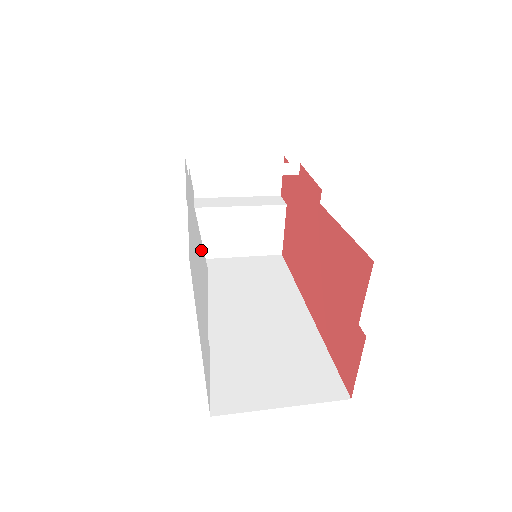
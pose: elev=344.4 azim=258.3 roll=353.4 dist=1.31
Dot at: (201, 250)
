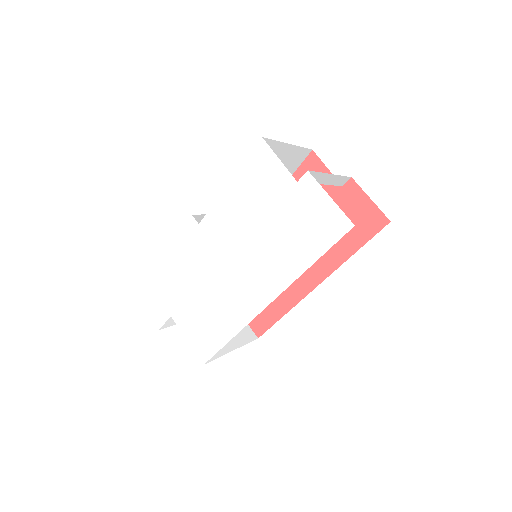
Dot at: (238, 184)
